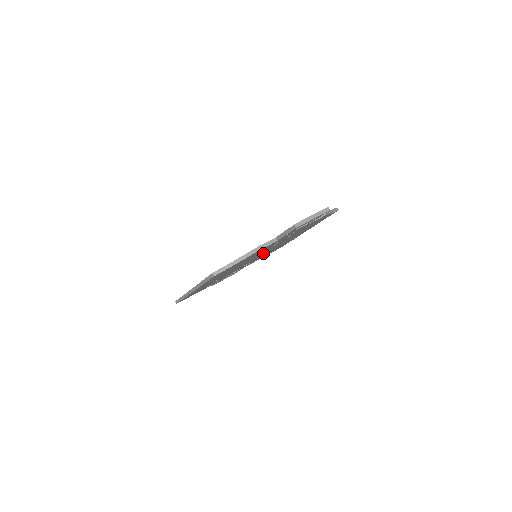
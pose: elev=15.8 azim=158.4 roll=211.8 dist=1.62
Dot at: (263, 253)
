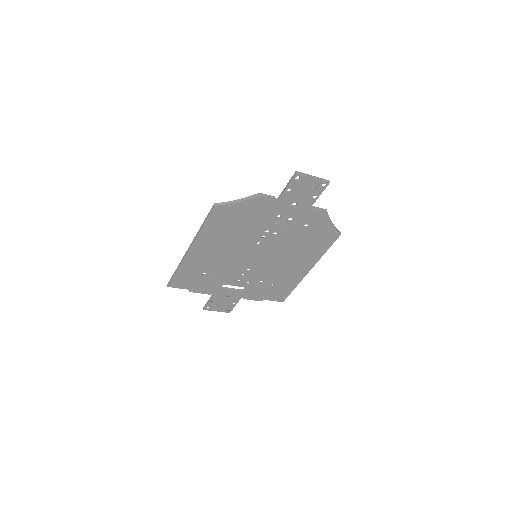
Dot at: (263, 255)
